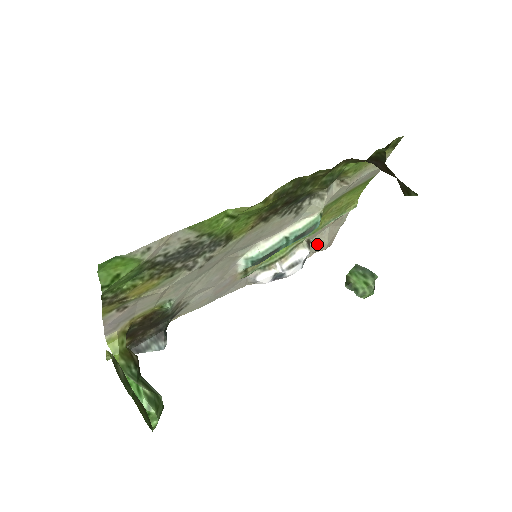
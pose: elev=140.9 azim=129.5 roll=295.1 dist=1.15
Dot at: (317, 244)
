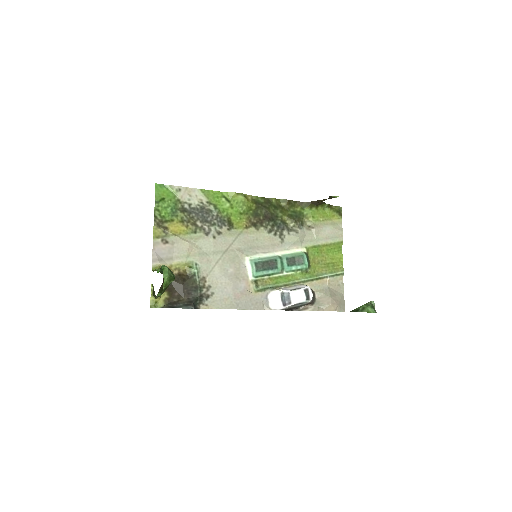
Dot at: (322, 299)
